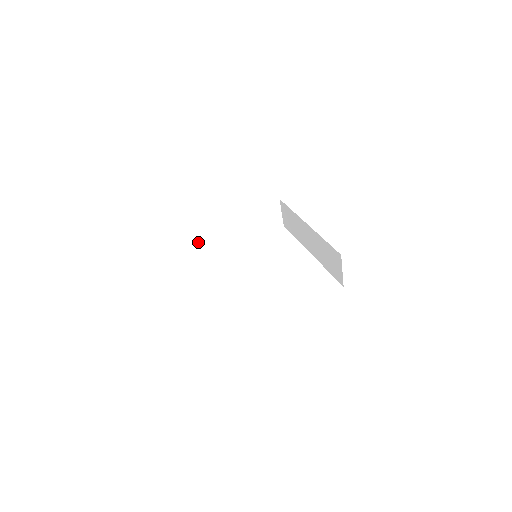
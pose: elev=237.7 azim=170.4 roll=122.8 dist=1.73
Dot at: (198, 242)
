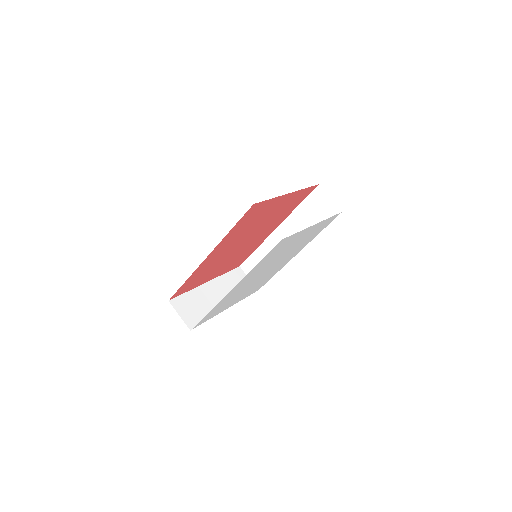
Dot at: (191, 313)
